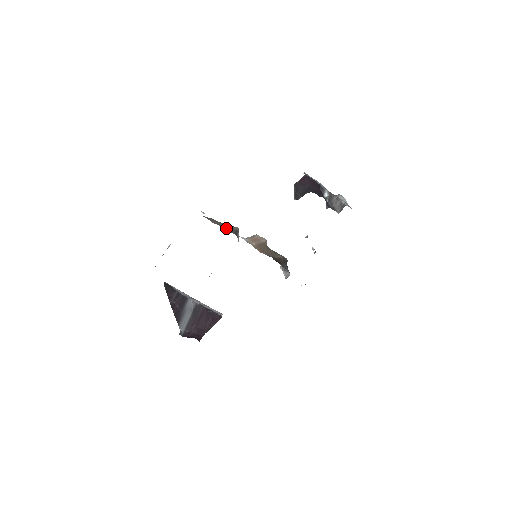
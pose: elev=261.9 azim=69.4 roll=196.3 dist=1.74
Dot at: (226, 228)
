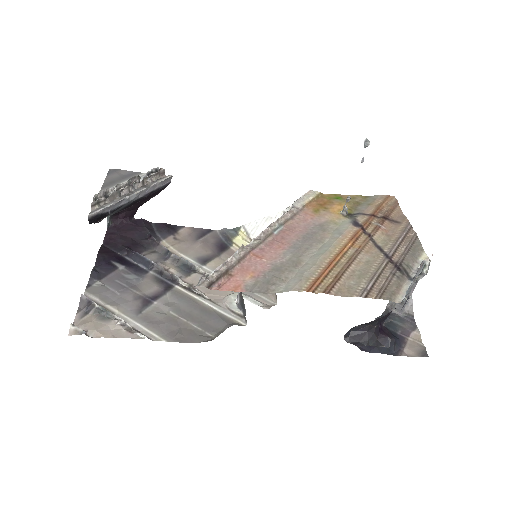
Dot at: occluded
